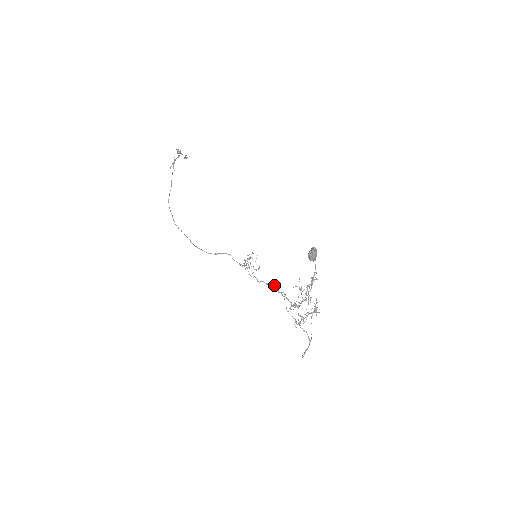
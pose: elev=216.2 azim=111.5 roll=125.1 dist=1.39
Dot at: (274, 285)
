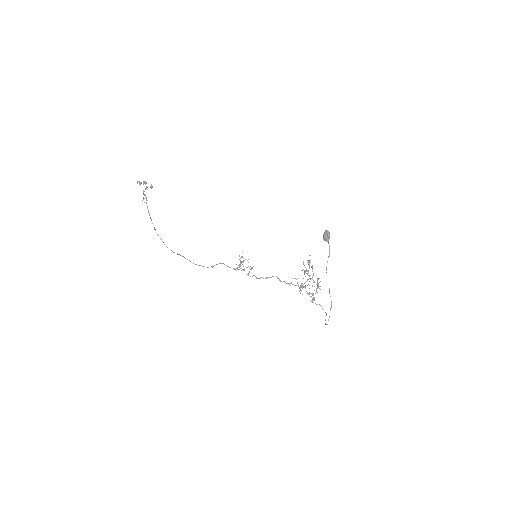
Dot at: occluded
